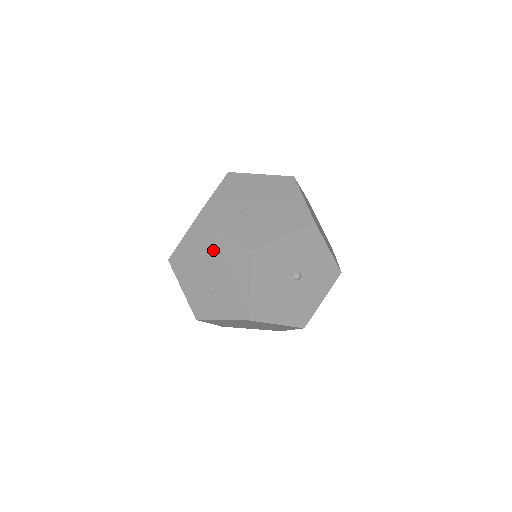
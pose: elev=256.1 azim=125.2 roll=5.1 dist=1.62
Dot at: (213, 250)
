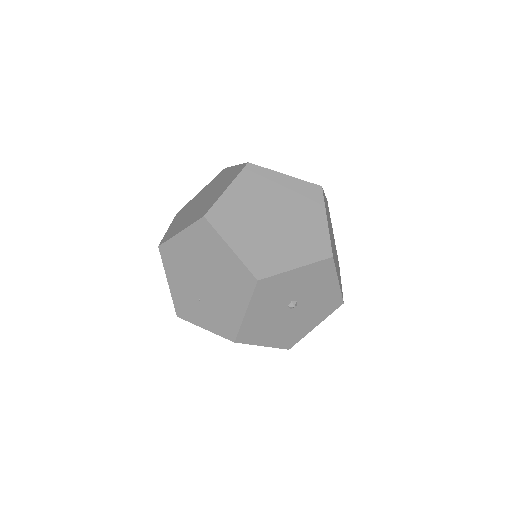
Dot at: occluded
